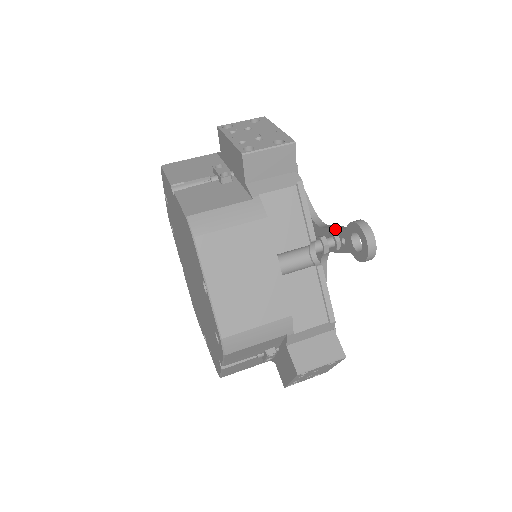
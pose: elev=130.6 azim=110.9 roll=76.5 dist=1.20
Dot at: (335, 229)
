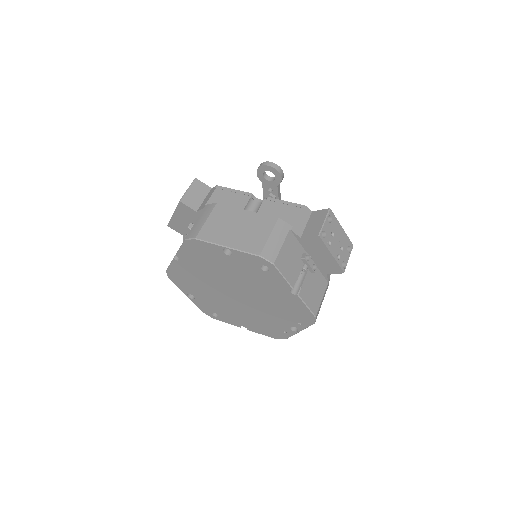
Dot at: (263, 194)
